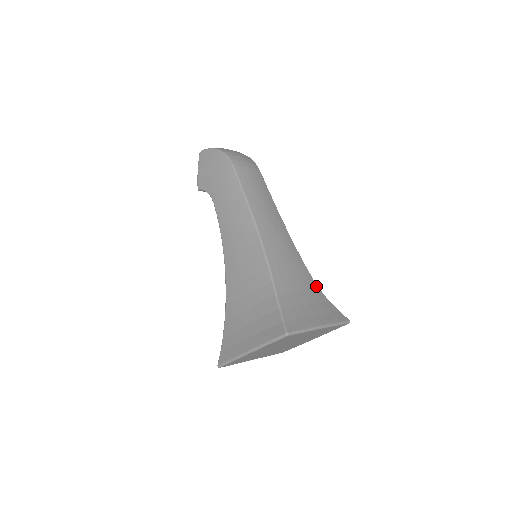
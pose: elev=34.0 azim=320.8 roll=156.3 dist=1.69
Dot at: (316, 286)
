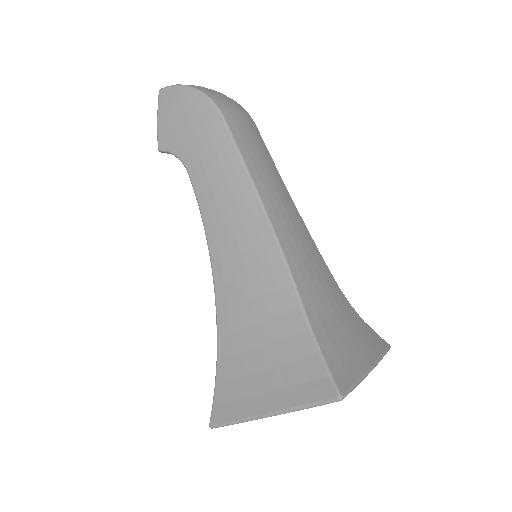
Dot at: (346, 300)
